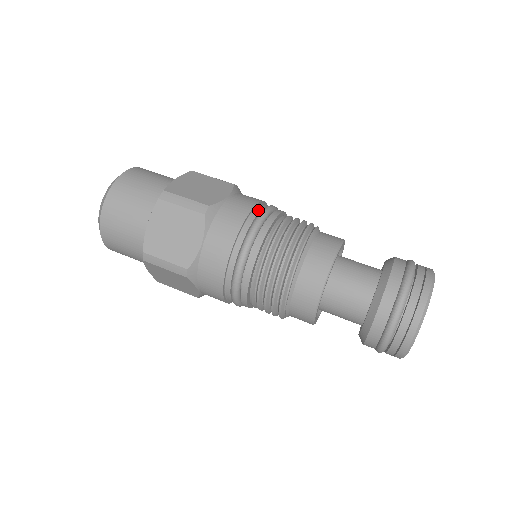
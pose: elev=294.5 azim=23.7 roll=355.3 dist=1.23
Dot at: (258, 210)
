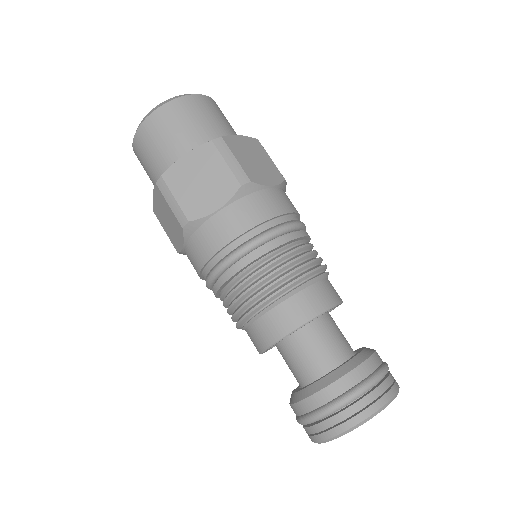
Dot at: (290, 218)
